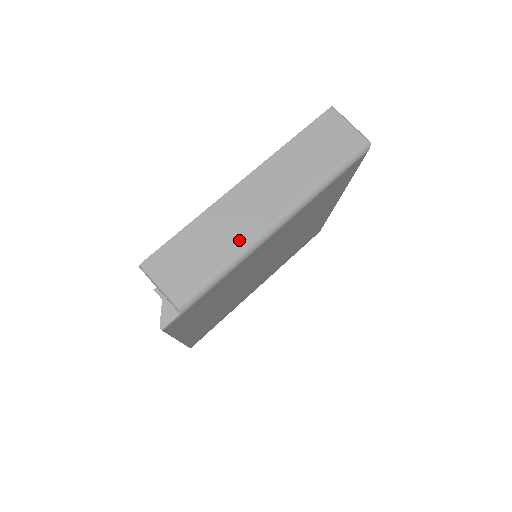
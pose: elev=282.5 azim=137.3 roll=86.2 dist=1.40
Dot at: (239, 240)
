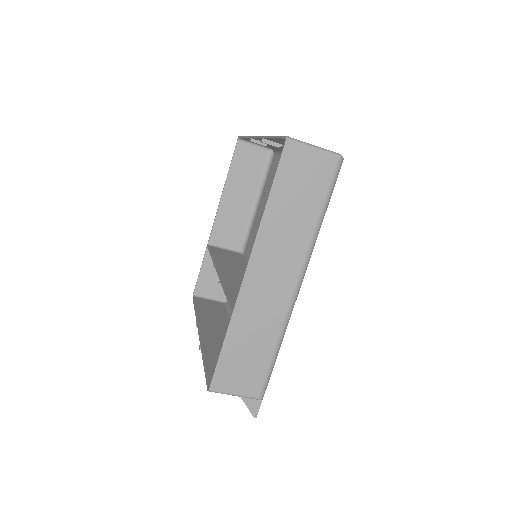
Dot at: (275, 323)
